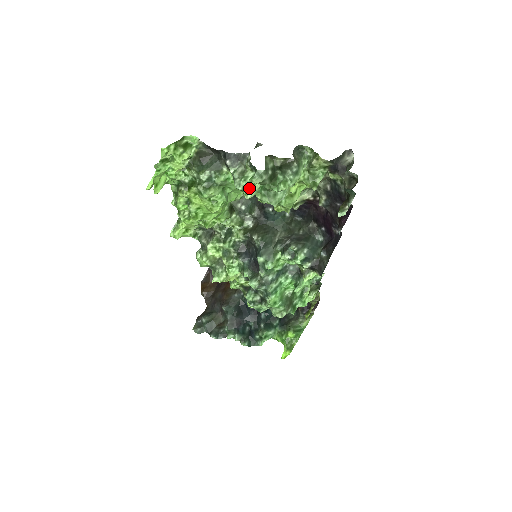
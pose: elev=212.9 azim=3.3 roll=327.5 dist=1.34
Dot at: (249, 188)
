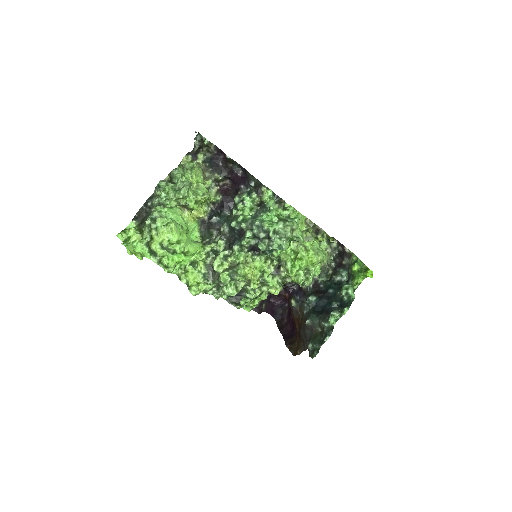
Dot at: (168, 195)
